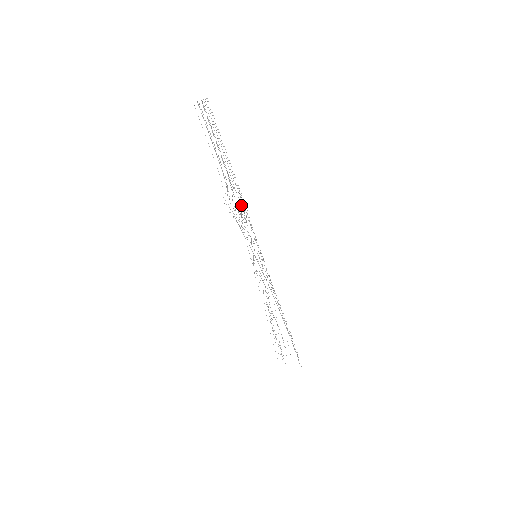
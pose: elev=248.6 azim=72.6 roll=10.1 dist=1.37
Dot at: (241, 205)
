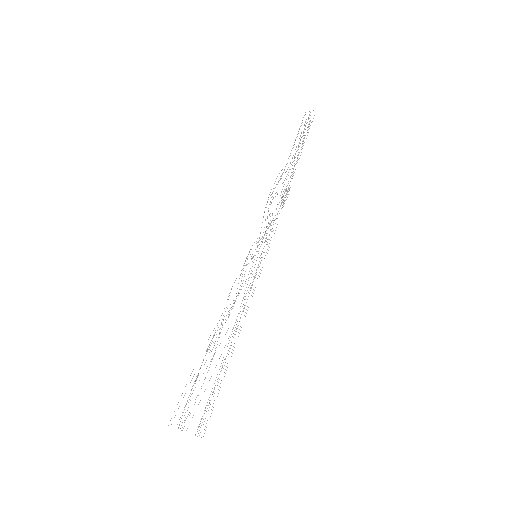
Dot at: occluded
